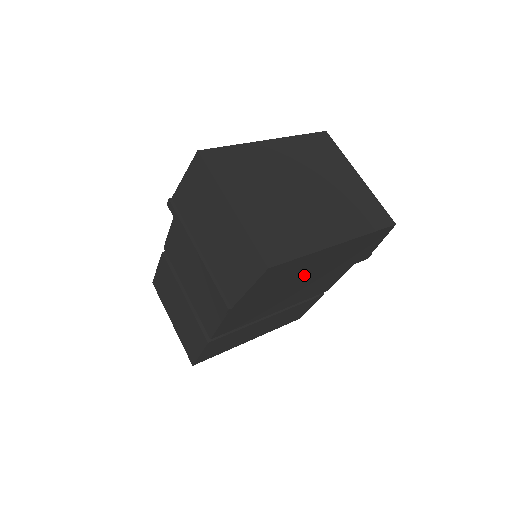
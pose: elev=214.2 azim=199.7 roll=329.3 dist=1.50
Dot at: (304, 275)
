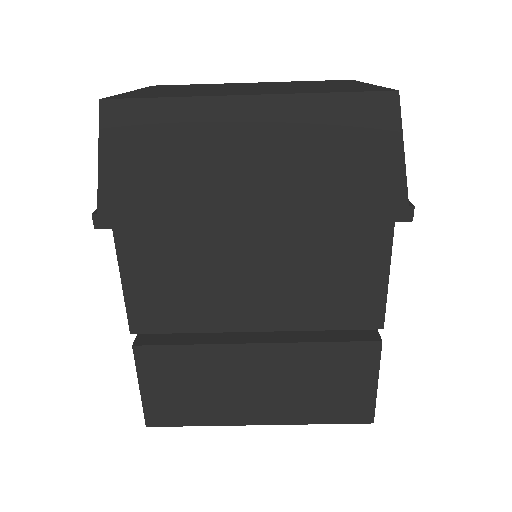
Dot at: (227, 185)
